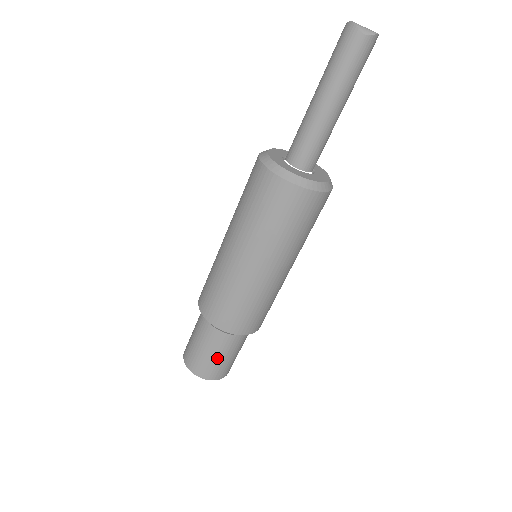
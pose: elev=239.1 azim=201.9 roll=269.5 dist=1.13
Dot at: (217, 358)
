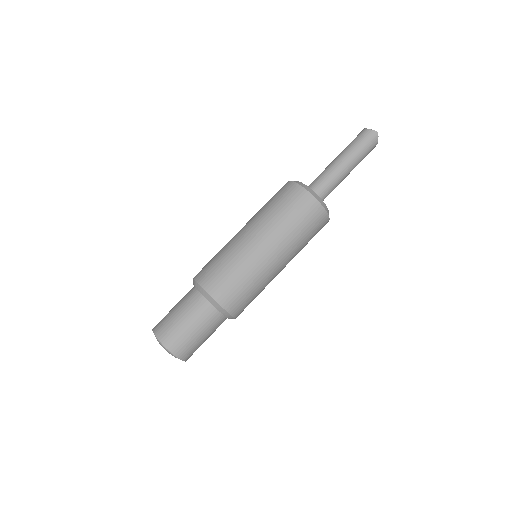
Dot at: (175, 313)
